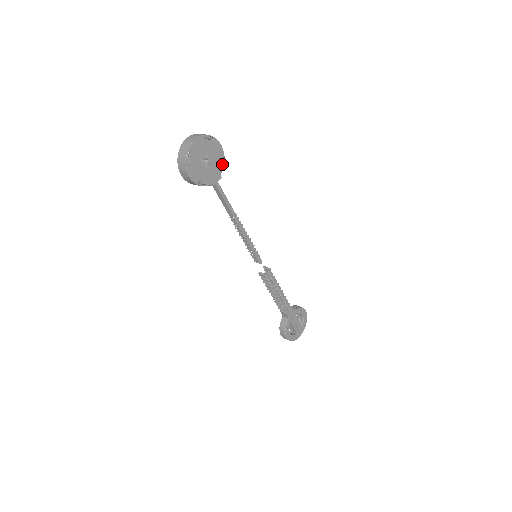
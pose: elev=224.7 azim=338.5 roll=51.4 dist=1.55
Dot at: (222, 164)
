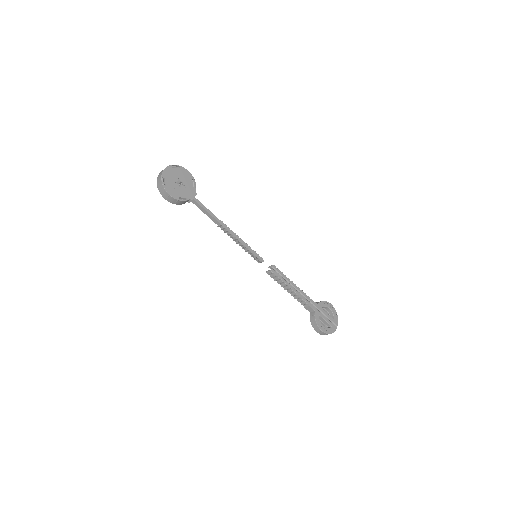
Dot at: (194, 185)
